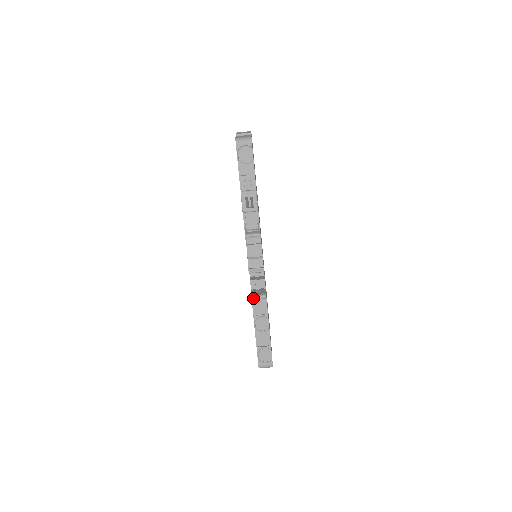
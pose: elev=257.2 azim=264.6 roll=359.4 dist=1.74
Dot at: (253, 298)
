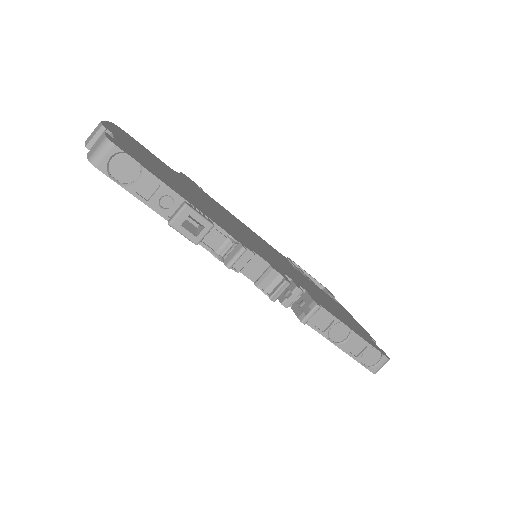
Dot at: (305, 322)
